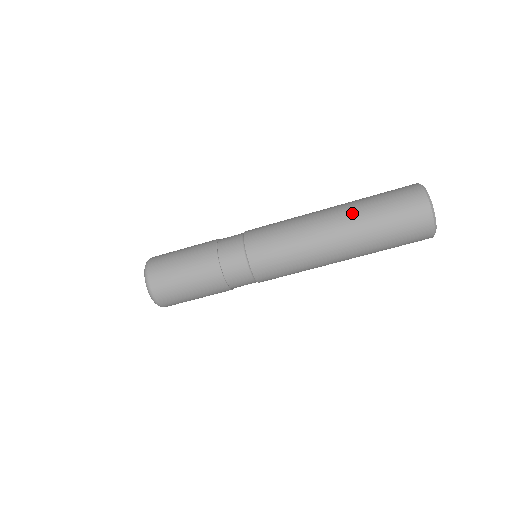
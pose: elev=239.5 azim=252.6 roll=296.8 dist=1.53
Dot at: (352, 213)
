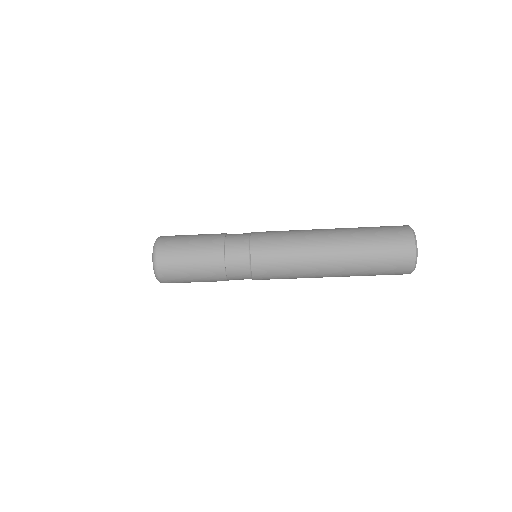
Dot at: (350, 243)
